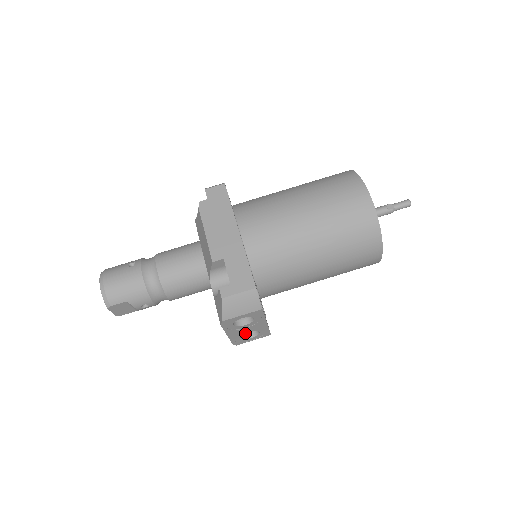
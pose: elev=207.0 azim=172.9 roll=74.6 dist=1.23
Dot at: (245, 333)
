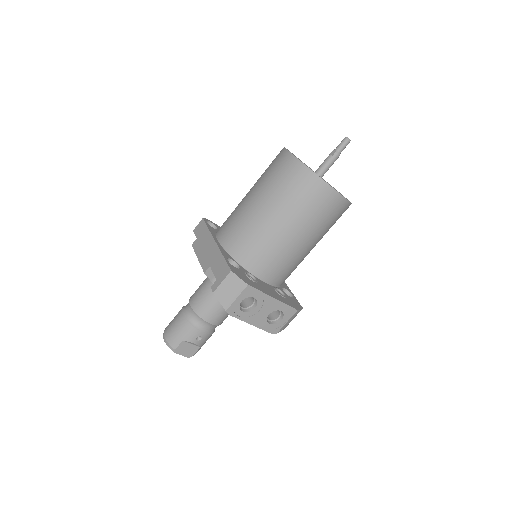
Dot at: (275, 319)
